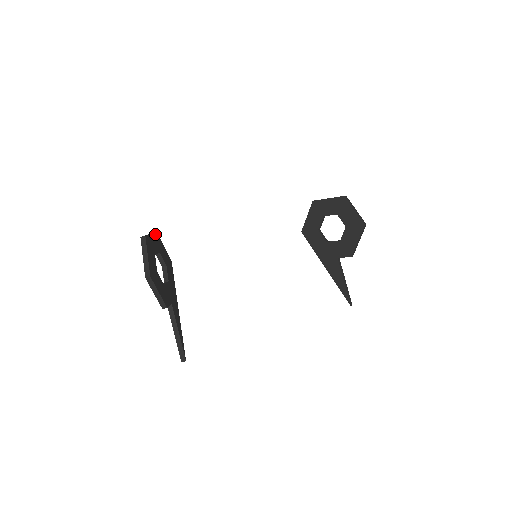
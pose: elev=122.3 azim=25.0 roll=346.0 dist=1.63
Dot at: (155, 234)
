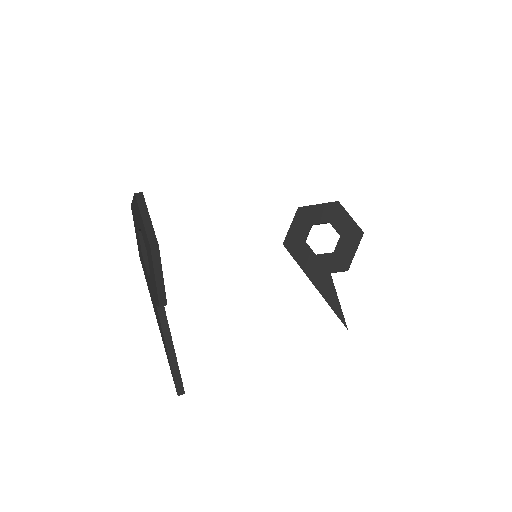
Dot at: occluded
